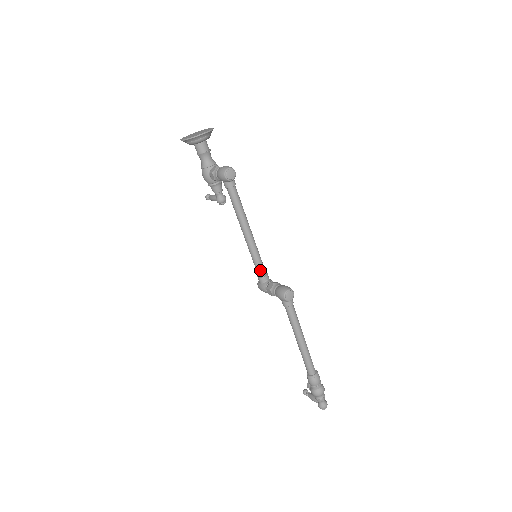
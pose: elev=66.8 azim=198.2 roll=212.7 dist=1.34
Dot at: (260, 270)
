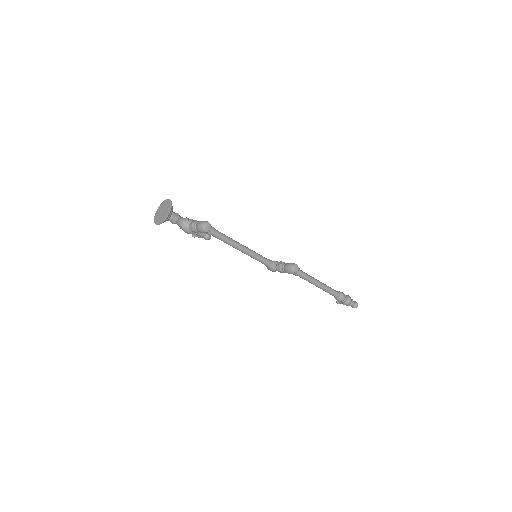
Dot at: (264, 262)
